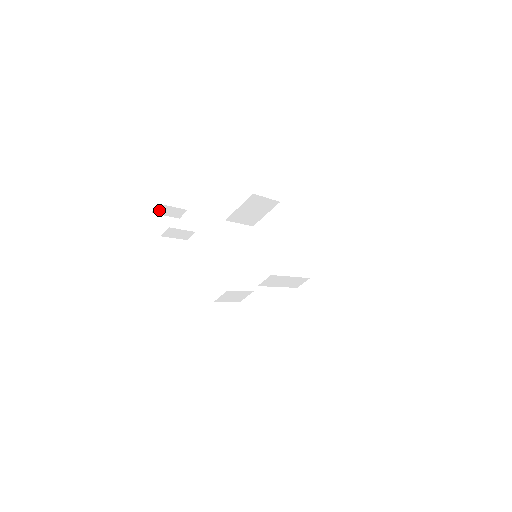
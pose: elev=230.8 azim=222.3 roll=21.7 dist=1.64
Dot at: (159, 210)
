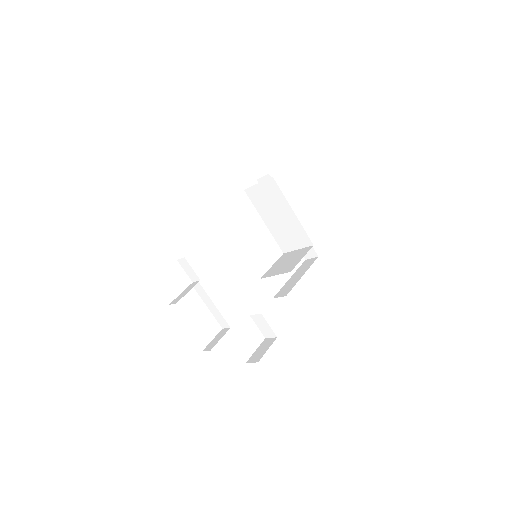
Dot at: occluded
